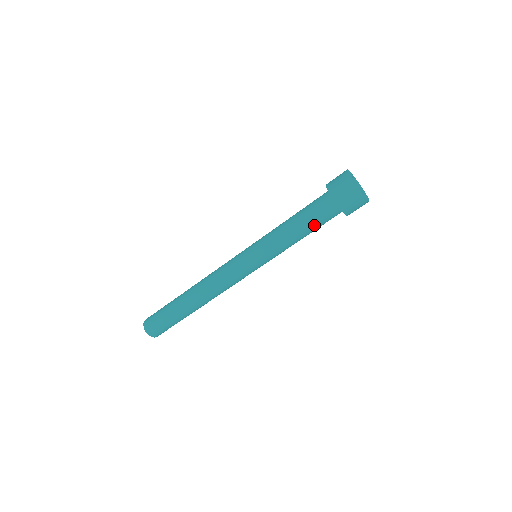
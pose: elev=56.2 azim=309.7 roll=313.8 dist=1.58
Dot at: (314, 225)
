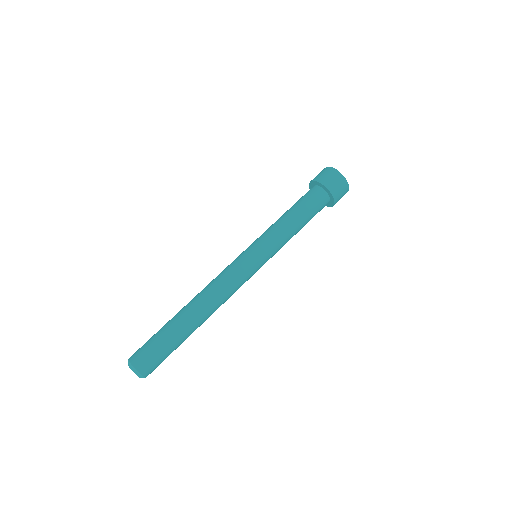
Dot at: (307, 210)
